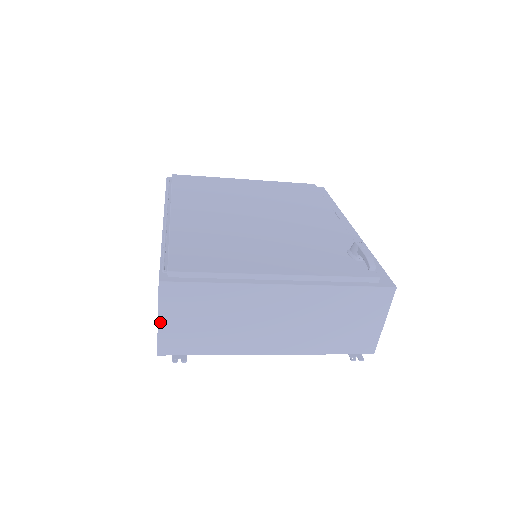
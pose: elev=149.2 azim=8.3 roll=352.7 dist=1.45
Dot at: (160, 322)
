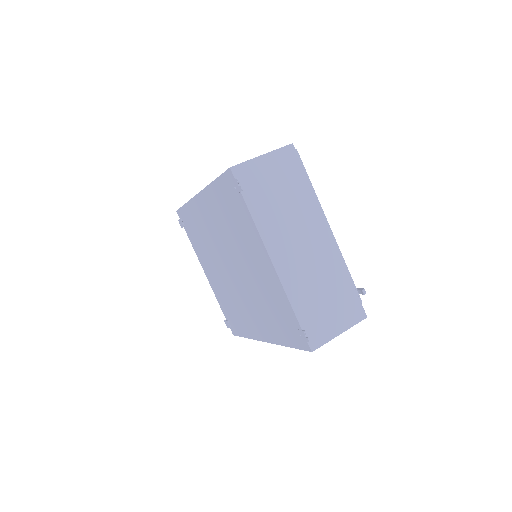
Dot at: (262, 157)
